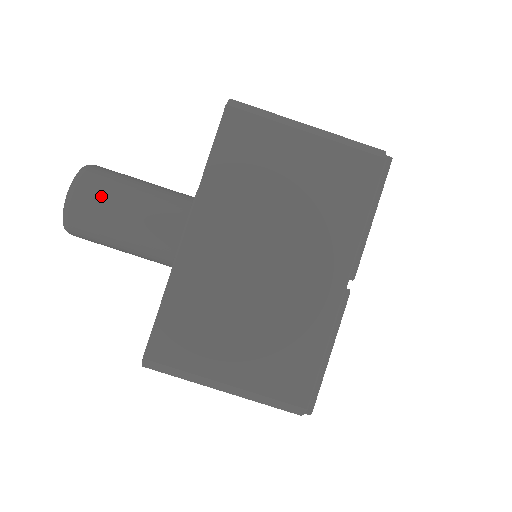
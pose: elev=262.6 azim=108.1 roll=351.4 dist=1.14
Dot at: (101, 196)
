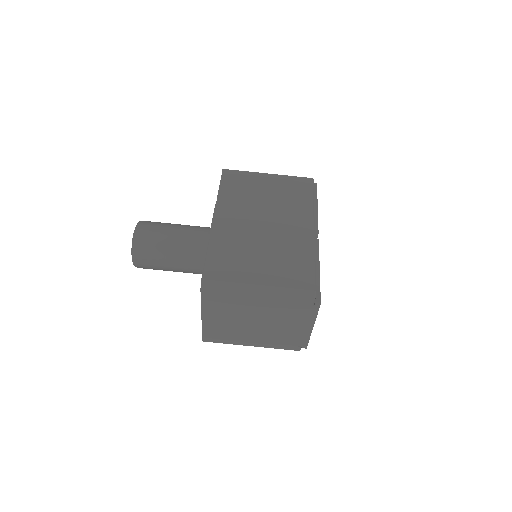
Dot at: (156, 226)
